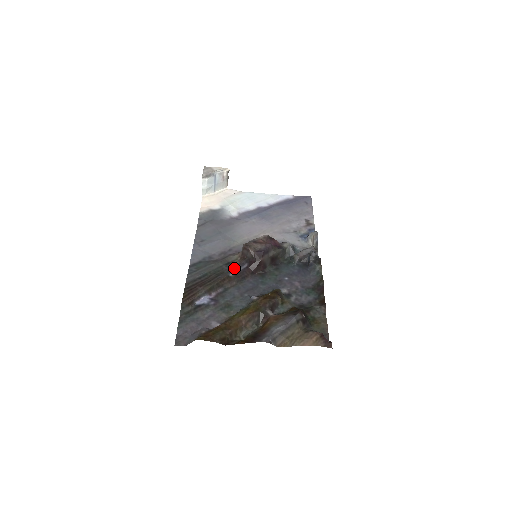
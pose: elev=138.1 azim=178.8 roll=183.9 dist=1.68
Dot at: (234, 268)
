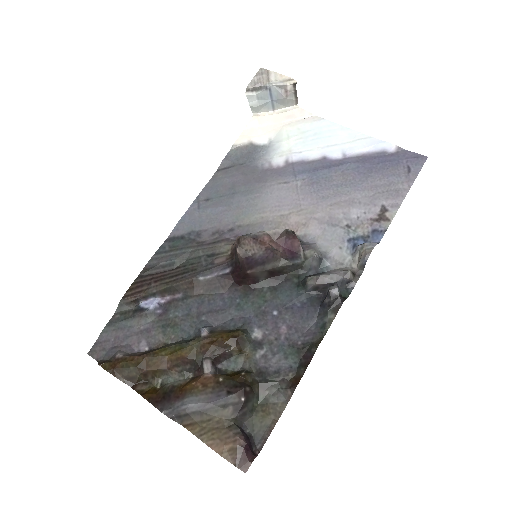
Dot at: (211, 269)
